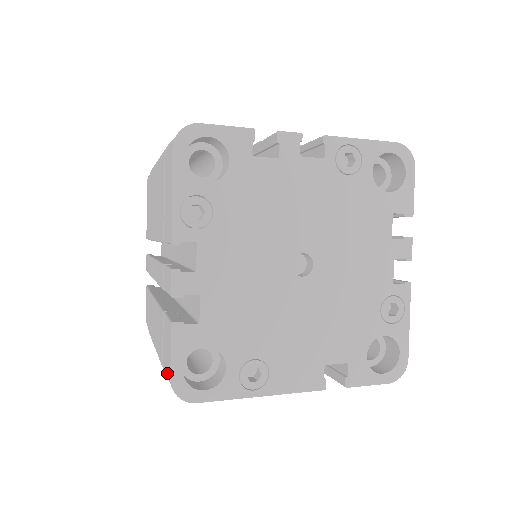
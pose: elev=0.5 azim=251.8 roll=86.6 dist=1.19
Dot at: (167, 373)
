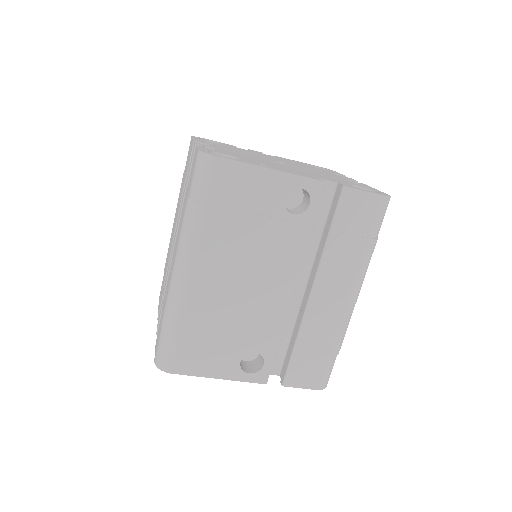
Dot at: (194, 167)
